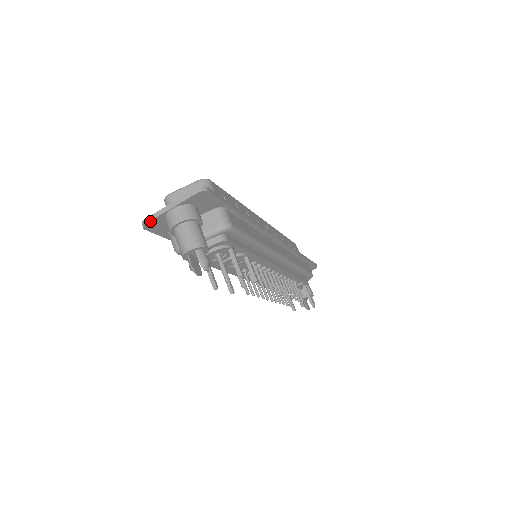
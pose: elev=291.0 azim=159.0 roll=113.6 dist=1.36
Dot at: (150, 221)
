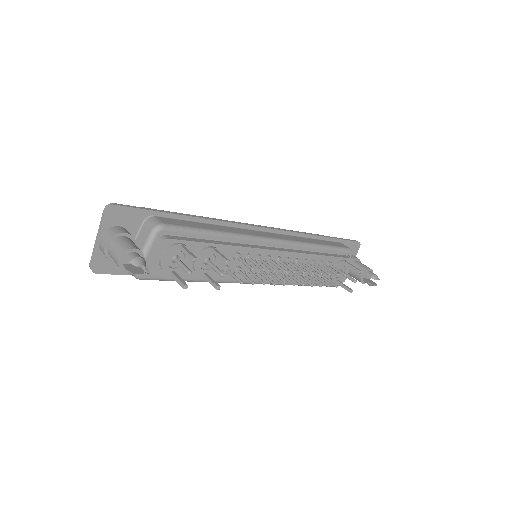
Dot at: (93, 262)
